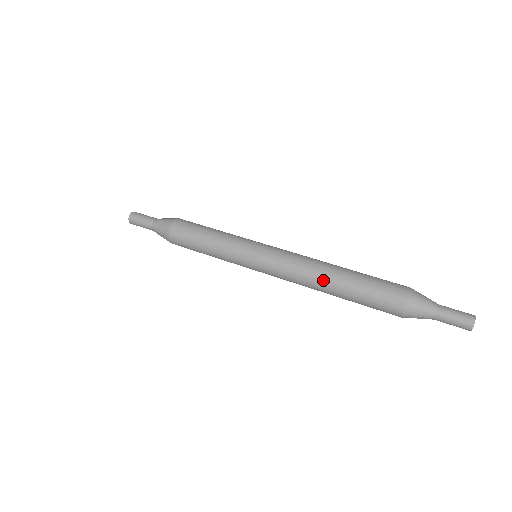
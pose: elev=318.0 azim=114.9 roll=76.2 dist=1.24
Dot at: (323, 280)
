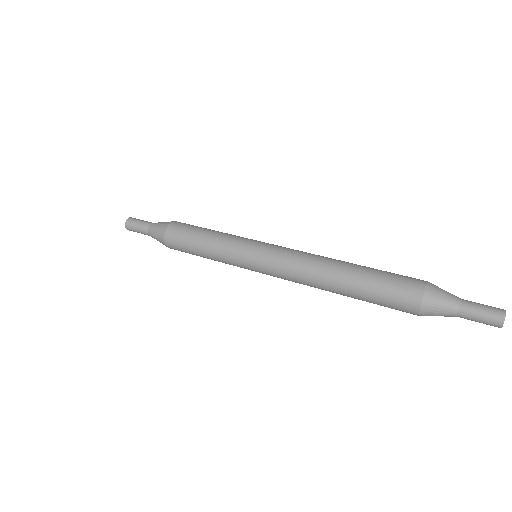
Dot at: (327, 282)
